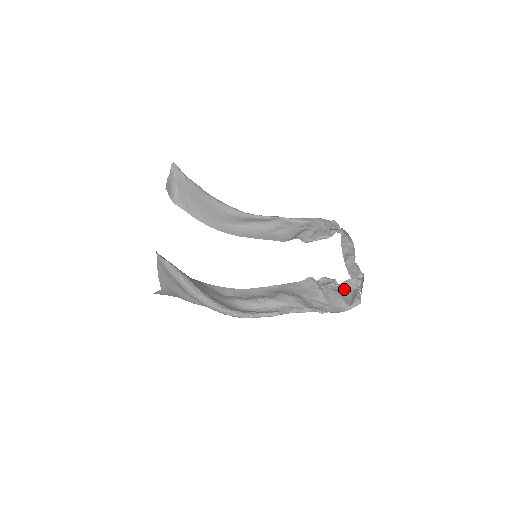
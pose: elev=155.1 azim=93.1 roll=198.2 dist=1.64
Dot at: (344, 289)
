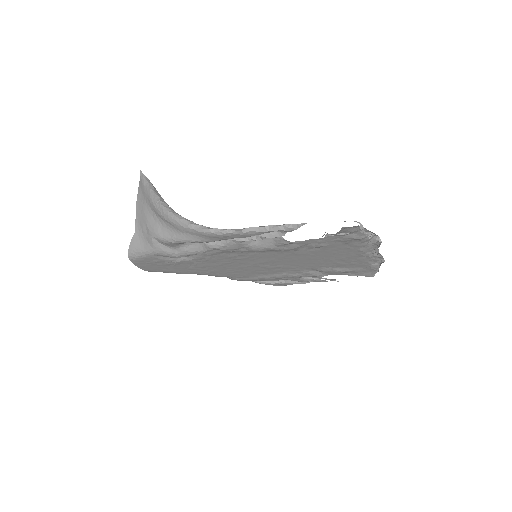
Dot at: (346, 237)
